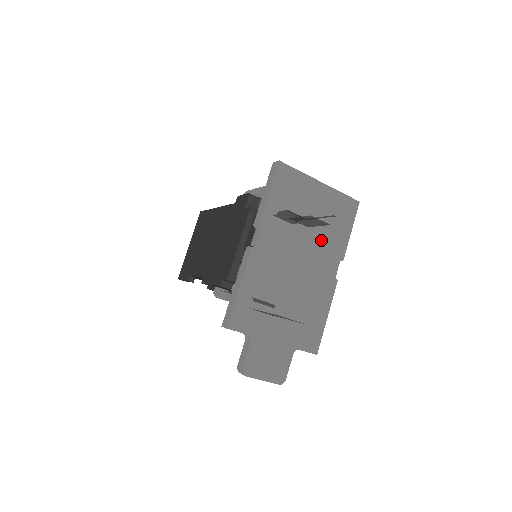
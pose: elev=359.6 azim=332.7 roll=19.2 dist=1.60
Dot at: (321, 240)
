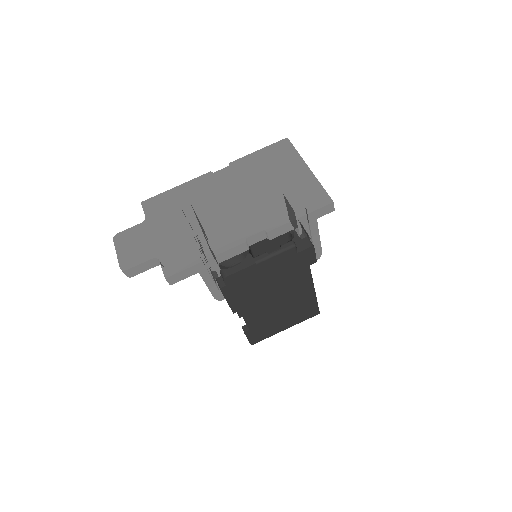
Dot at: (265, 203)
